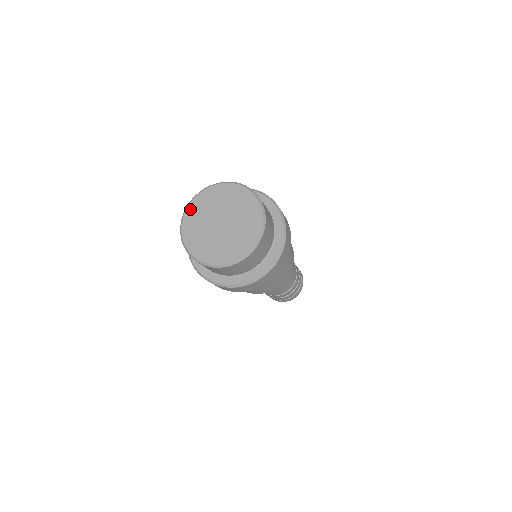
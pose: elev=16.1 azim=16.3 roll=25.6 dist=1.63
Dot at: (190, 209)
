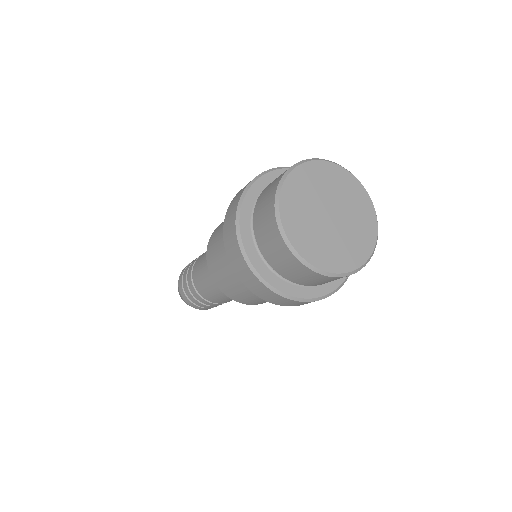
Dot at: (291, 181)
